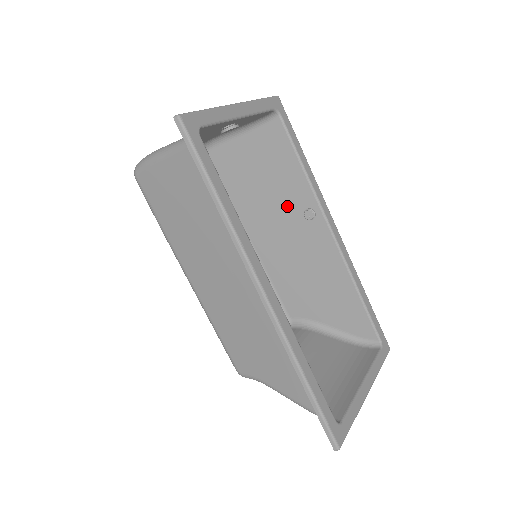
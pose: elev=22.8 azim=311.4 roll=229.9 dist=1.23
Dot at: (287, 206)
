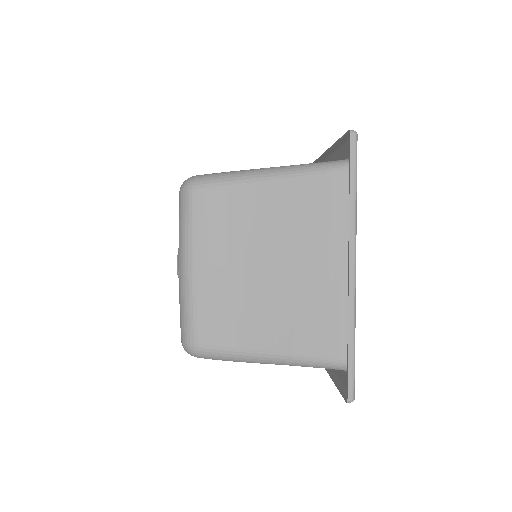
Dot at: occluded
